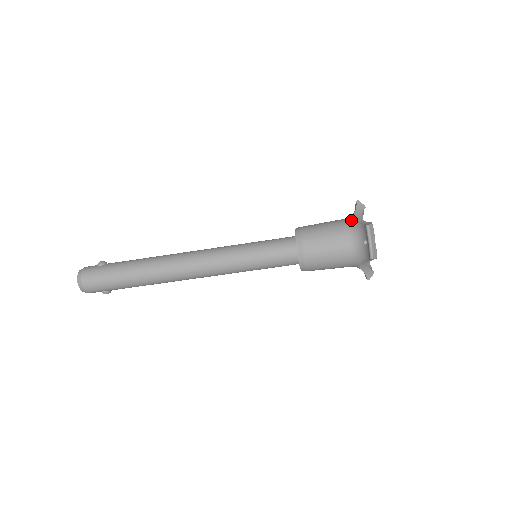
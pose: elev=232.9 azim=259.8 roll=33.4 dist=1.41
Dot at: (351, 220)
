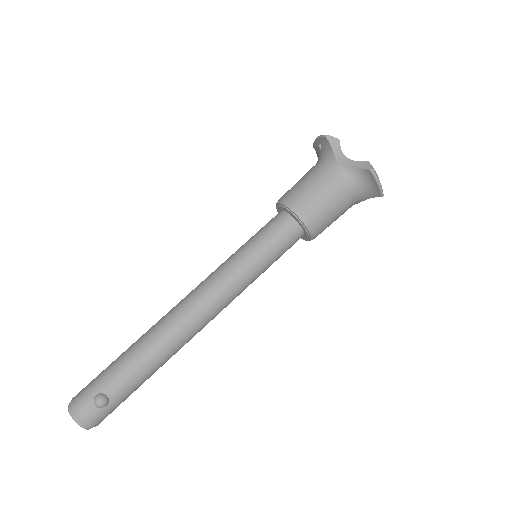
Dot at: occluded
